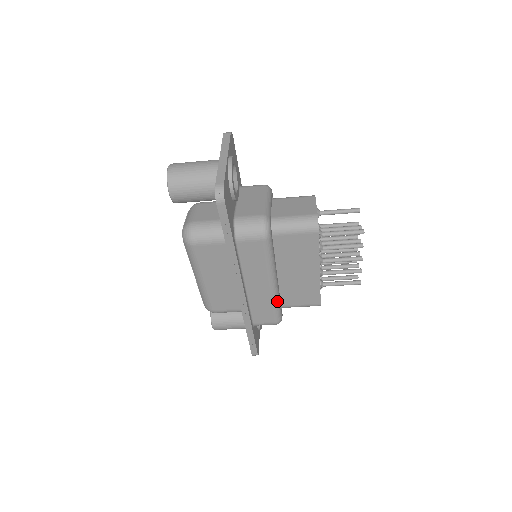
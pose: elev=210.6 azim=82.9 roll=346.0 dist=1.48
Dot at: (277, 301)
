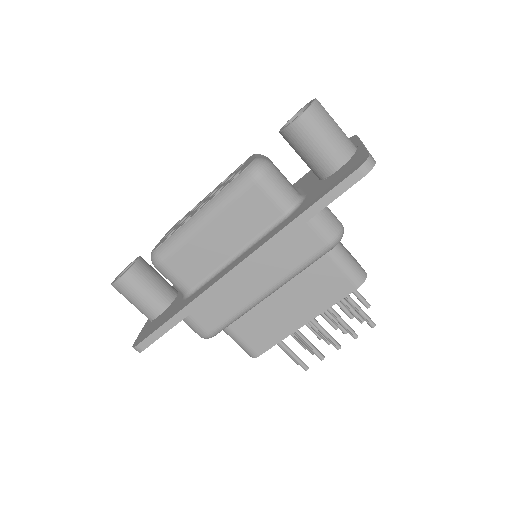
Dot at: (242, 314)
